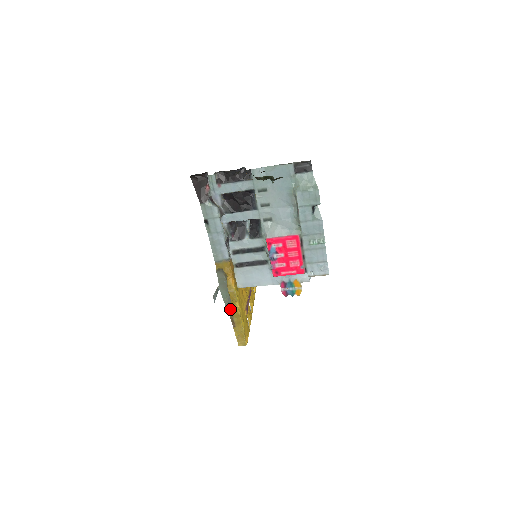
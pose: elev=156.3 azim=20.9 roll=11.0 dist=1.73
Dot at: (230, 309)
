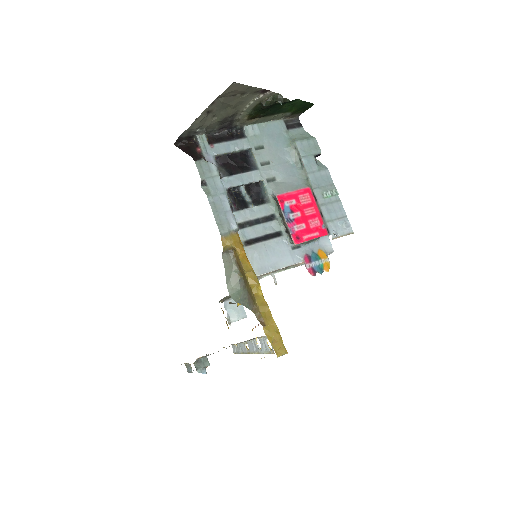
Dot at: (251, 304)
